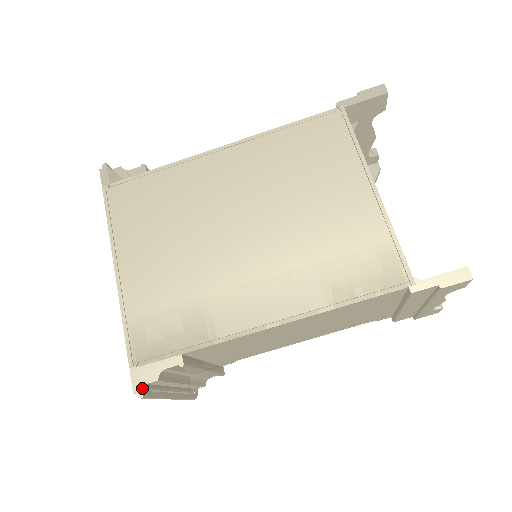
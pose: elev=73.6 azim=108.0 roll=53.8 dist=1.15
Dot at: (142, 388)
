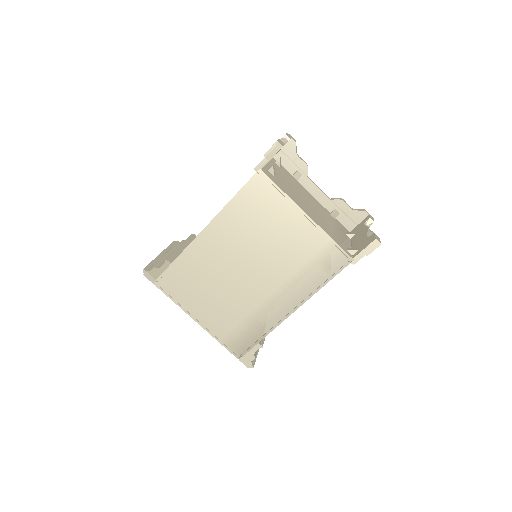
Dot at: (250, 364)
